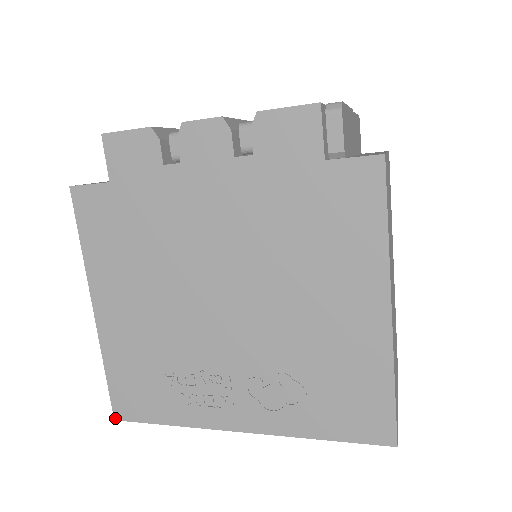
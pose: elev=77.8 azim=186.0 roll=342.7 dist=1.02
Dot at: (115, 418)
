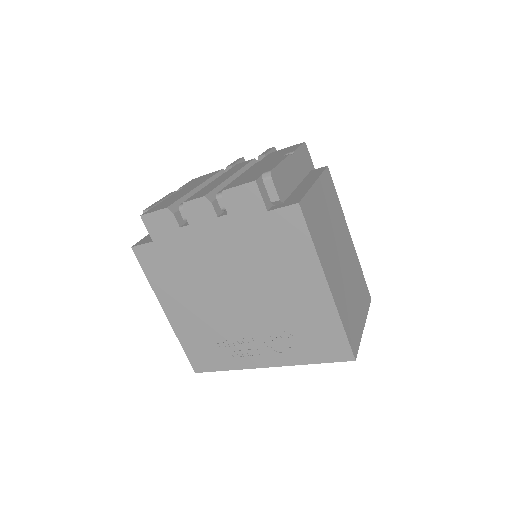
Dot at: (195, 372)
